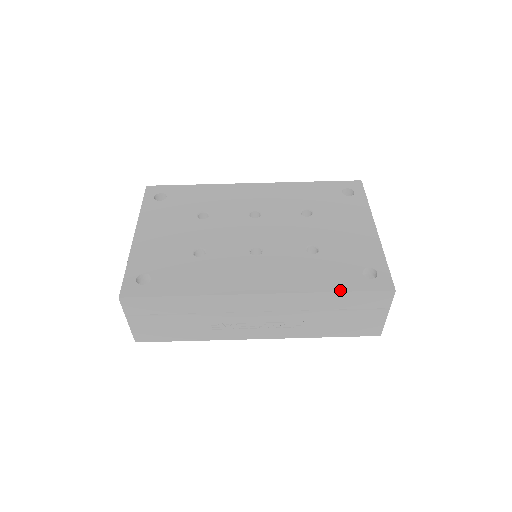
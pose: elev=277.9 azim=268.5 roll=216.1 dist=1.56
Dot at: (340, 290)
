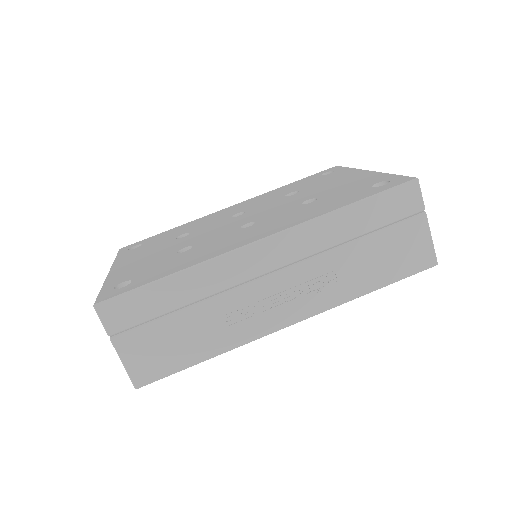
Dot at: (355, 201)
